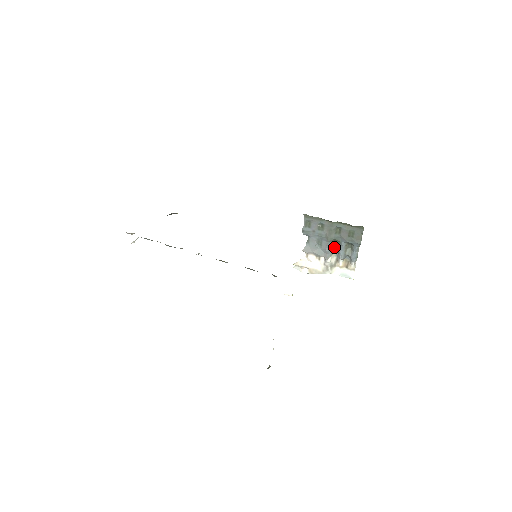
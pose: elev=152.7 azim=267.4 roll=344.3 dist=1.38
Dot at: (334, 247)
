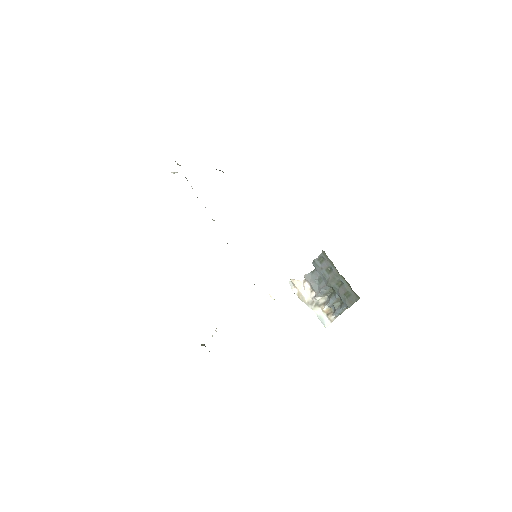
Dot at: (329, 292)
